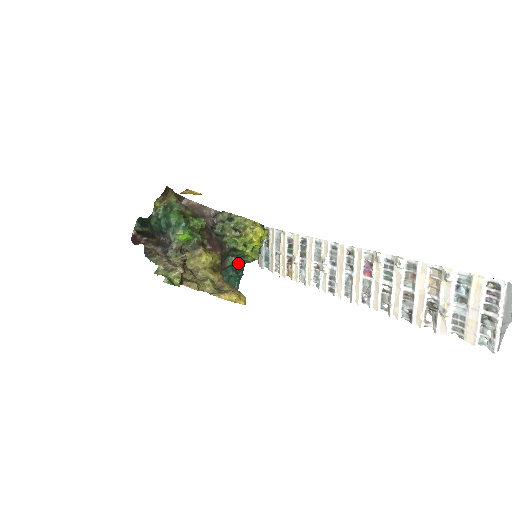
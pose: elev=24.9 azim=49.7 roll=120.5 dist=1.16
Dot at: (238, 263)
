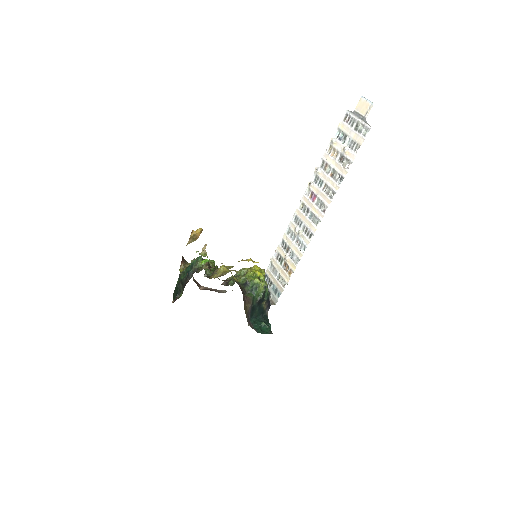
Dot at: (262, 318)
